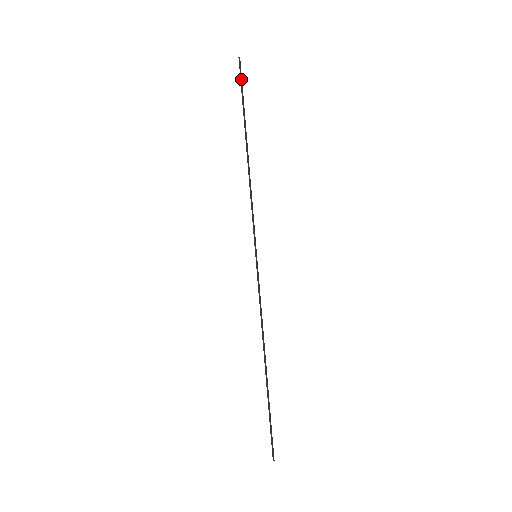
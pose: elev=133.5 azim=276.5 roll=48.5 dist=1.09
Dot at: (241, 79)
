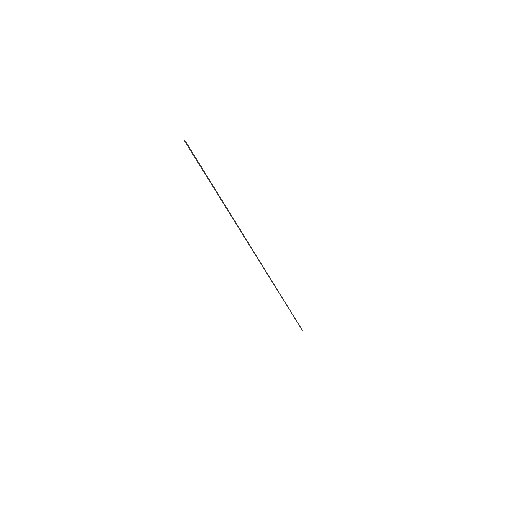
Dot at: (194, 156)
